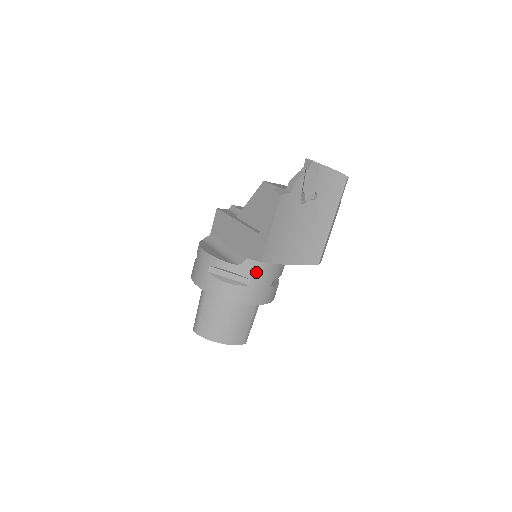
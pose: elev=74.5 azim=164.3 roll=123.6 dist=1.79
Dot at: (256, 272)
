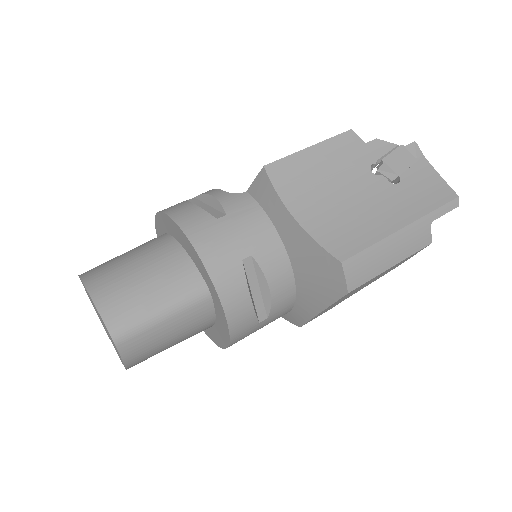
Dot at: (242, 213)
